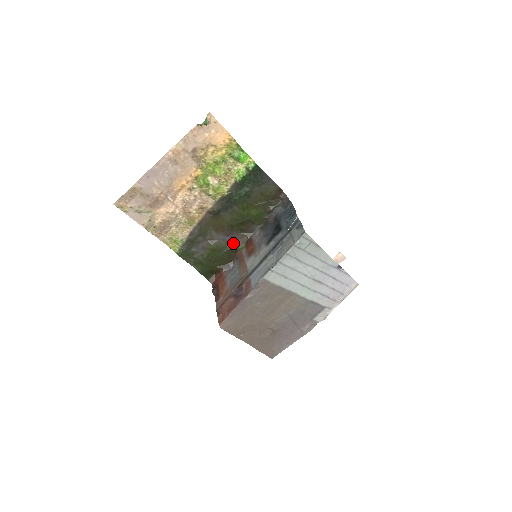
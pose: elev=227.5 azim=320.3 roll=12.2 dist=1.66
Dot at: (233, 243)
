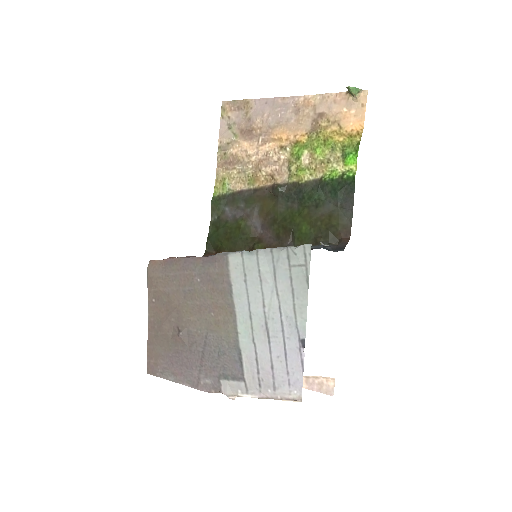
Dot at: (259, 240)
